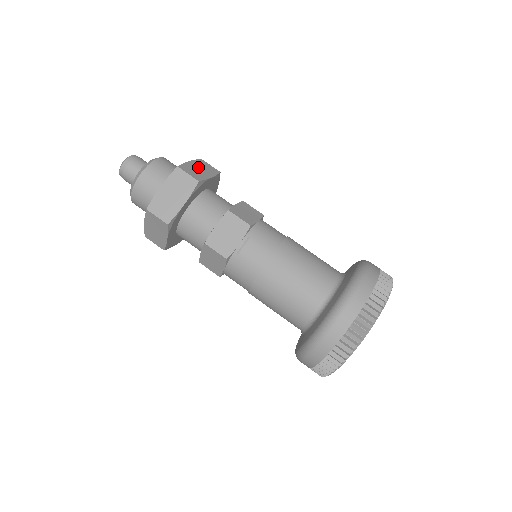
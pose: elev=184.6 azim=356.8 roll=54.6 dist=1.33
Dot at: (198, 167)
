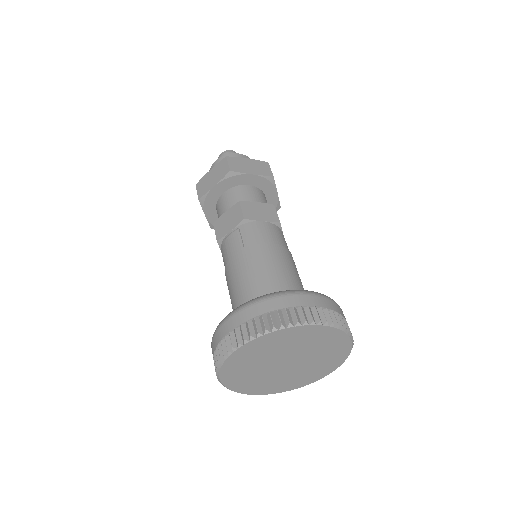
Dot at: (251, 164)
